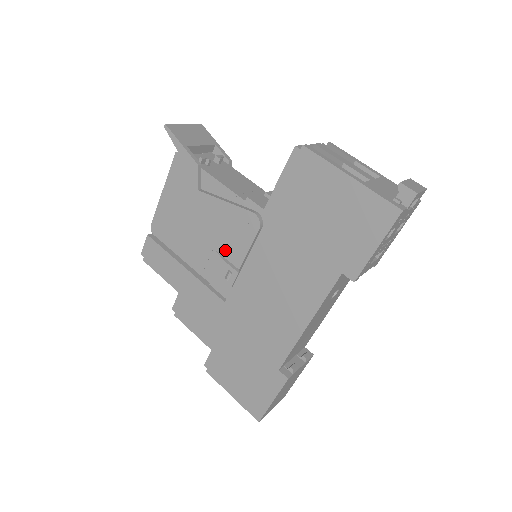
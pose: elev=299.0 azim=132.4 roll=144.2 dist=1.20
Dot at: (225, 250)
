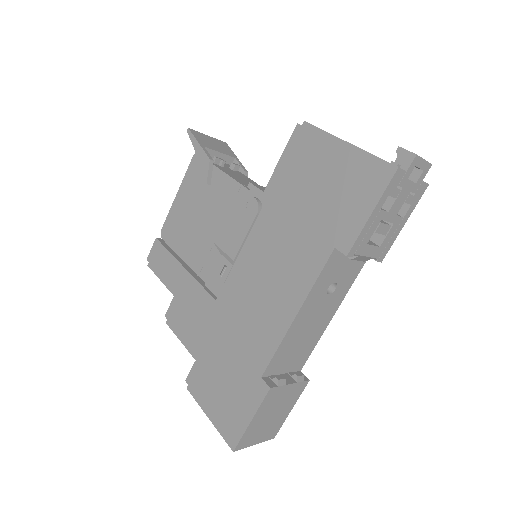
Dot at: (223, 241)
